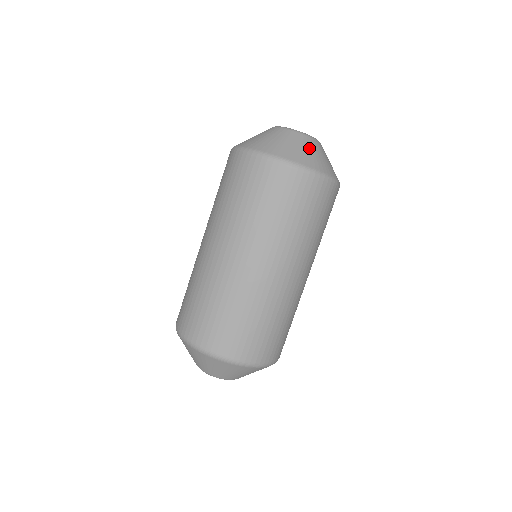
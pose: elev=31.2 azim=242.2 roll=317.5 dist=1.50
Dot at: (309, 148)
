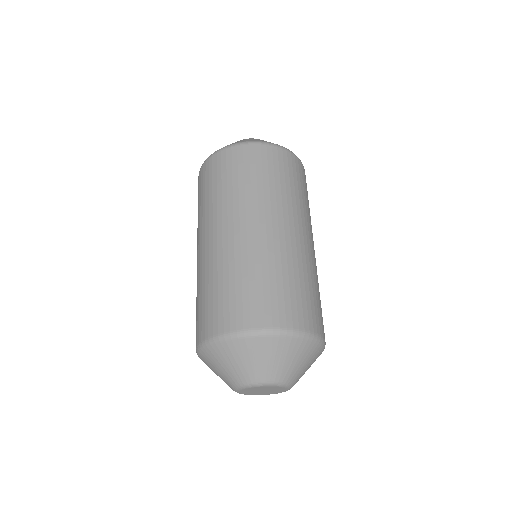
Dot at: occluded
